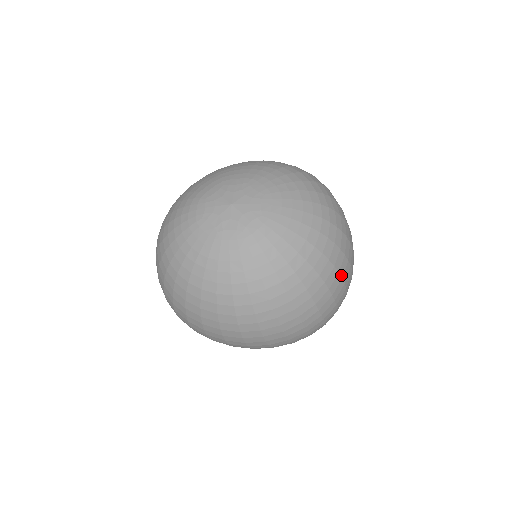
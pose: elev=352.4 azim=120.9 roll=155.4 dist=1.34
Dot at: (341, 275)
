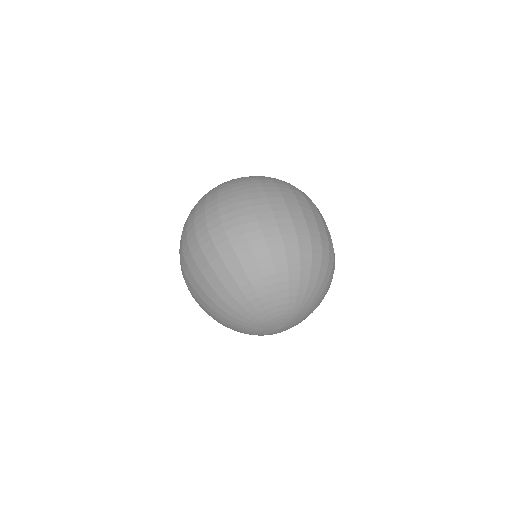
Dot at: (249, 192)
